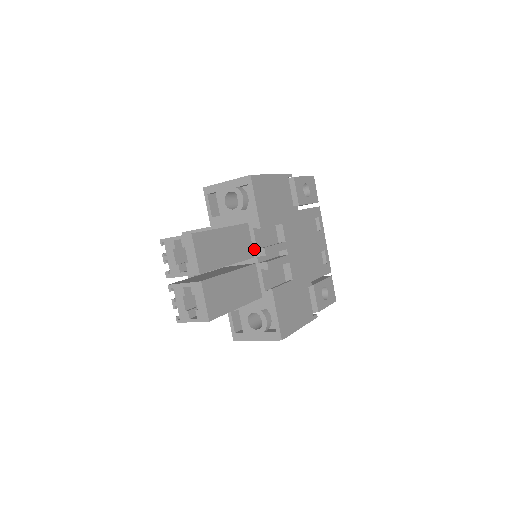
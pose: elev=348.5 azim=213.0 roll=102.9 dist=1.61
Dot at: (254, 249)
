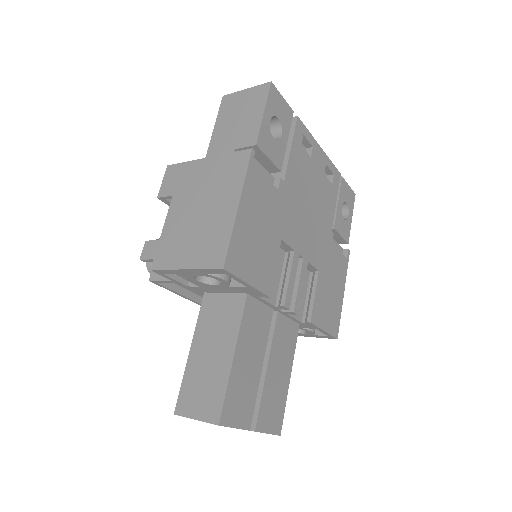
Dot at: (269, 306)
